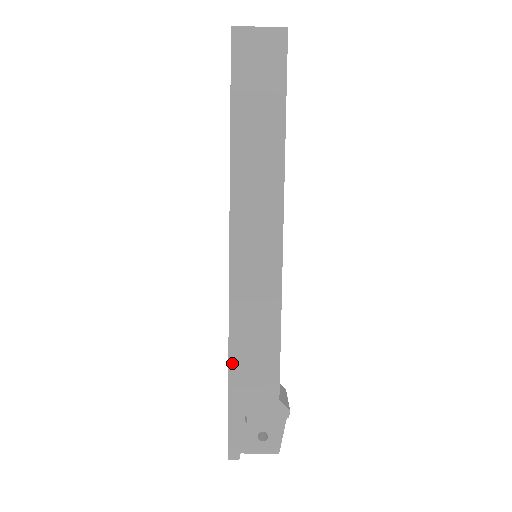
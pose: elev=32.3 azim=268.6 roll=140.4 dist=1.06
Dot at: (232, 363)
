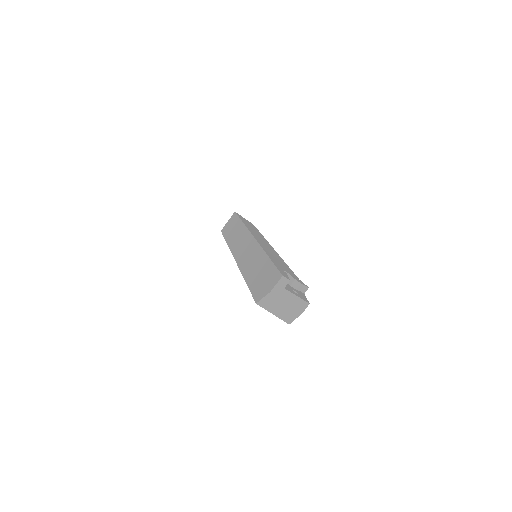
Dot at: (267, 254)
